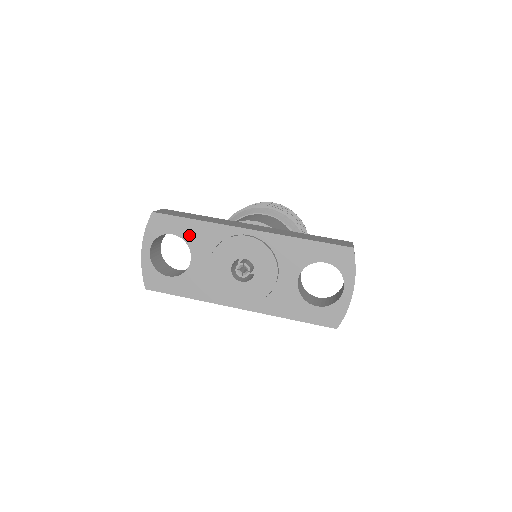
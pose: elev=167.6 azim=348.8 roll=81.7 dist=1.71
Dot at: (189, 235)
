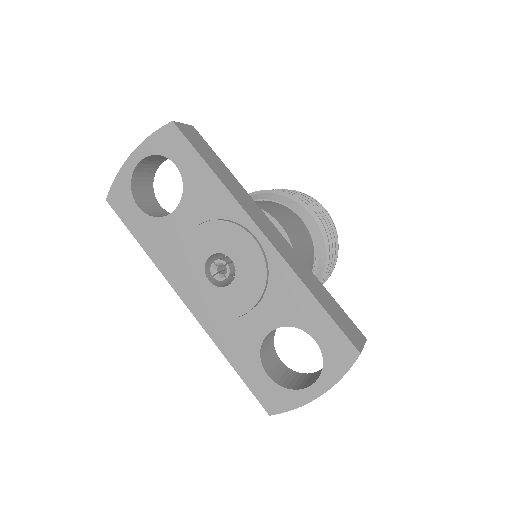
Dot at: (193, 182)
